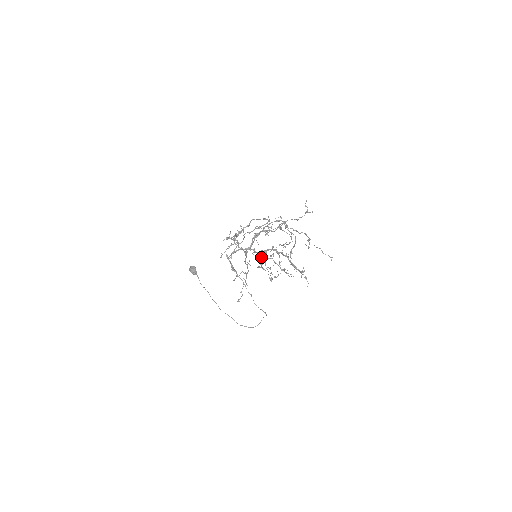
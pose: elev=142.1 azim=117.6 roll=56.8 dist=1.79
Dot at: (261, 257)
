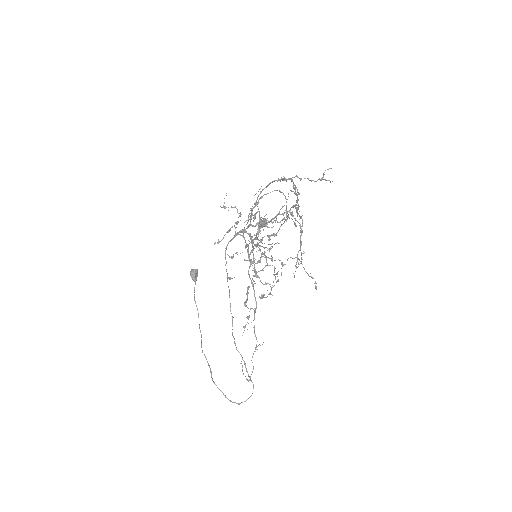
Dot at: occluded
